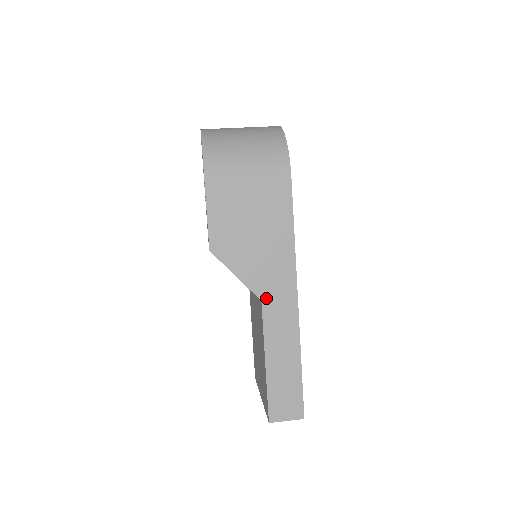
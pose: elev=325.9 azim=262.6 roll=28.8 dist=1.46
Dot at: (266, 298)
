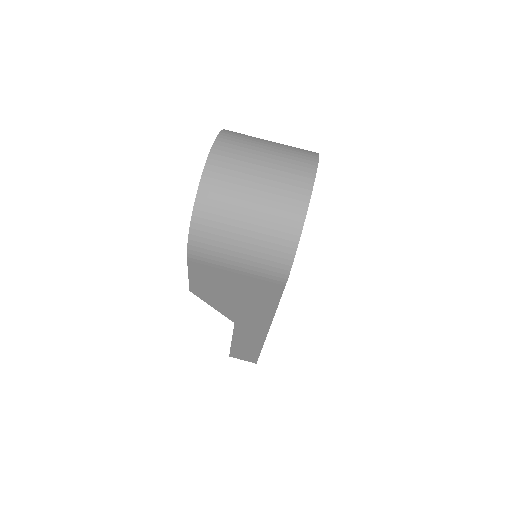
Dot at: (239, 323)
